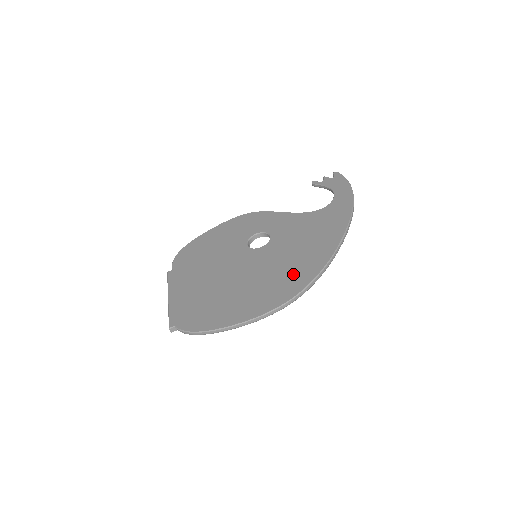
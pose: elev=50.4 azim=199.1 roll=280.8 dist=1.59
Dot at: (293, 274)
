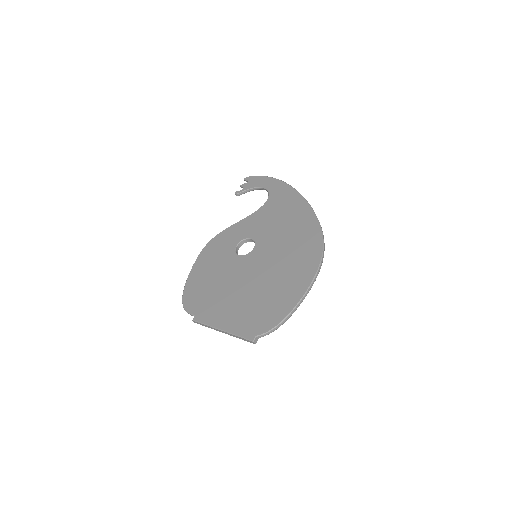
Dot at: (303, 241)
